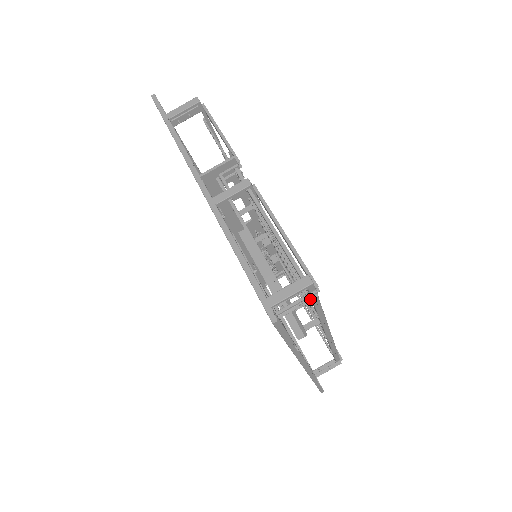
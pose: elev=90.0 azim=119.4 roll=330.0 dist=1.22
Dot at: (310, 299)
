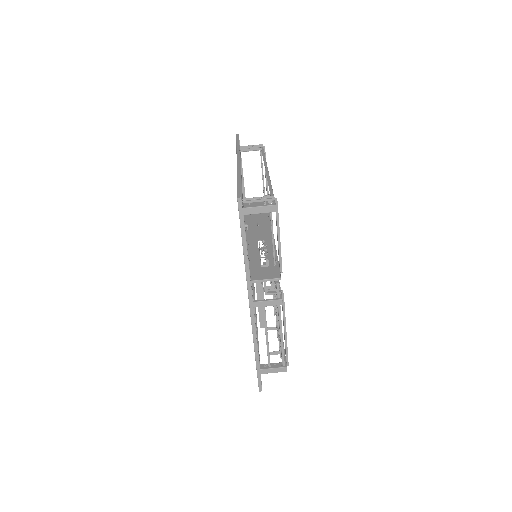
Dot at: (281, 363)
